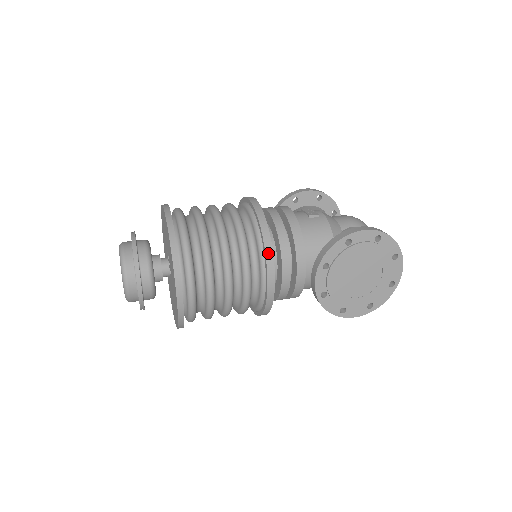
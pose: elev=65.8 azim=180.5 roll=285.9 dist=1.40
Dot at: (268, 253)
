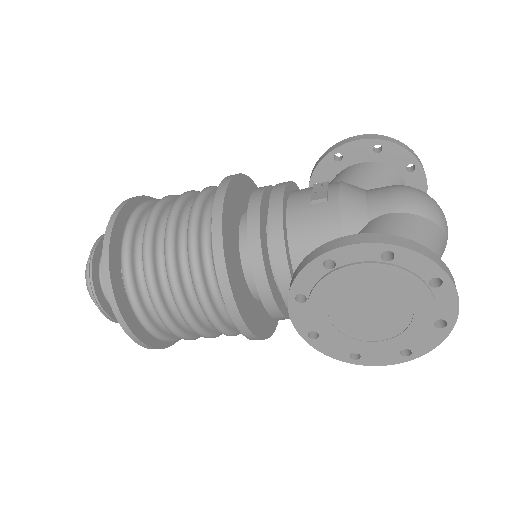
Dot at: (220, 275)
